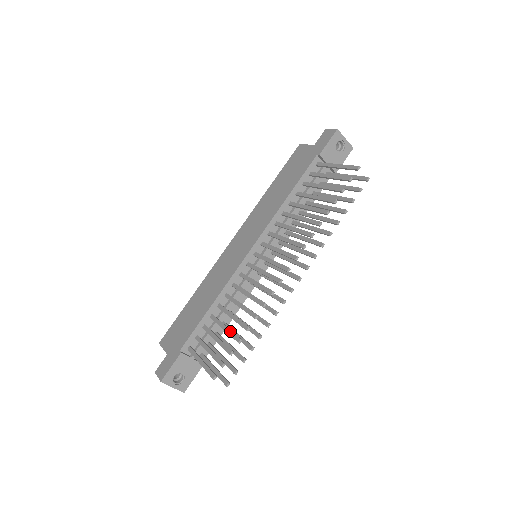
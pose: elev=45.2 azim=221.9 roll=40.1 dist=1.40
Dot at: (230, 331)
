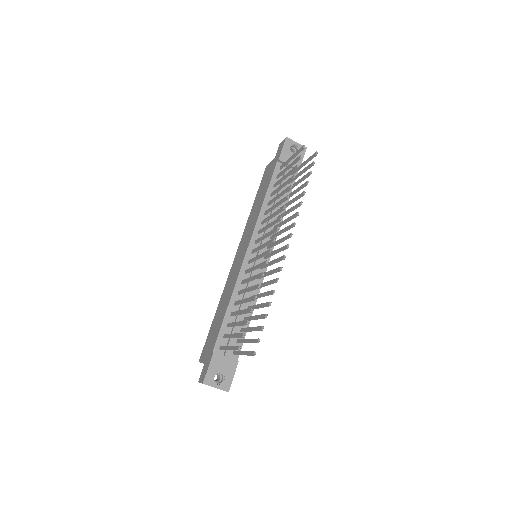
Dot at: (244, 310)
